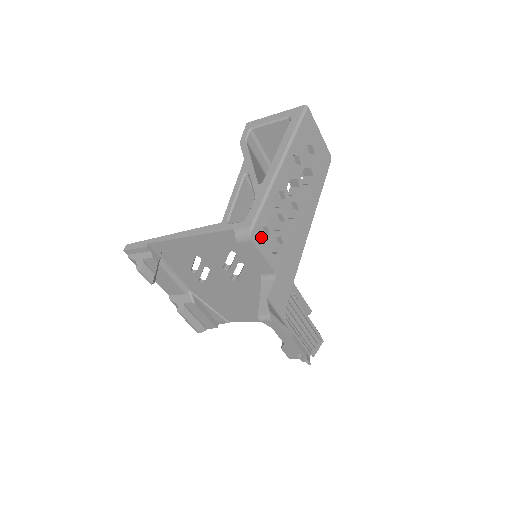
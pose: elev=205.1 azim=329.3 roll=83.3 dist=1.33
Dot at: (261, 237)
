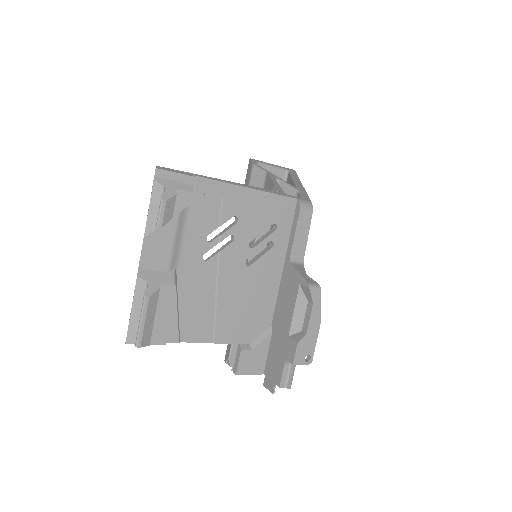
Dot at: occluded
